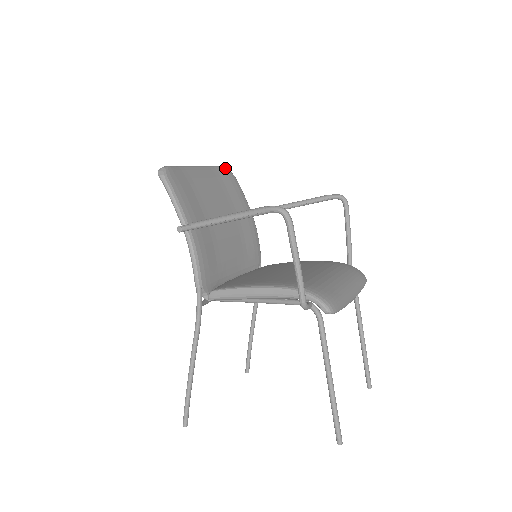
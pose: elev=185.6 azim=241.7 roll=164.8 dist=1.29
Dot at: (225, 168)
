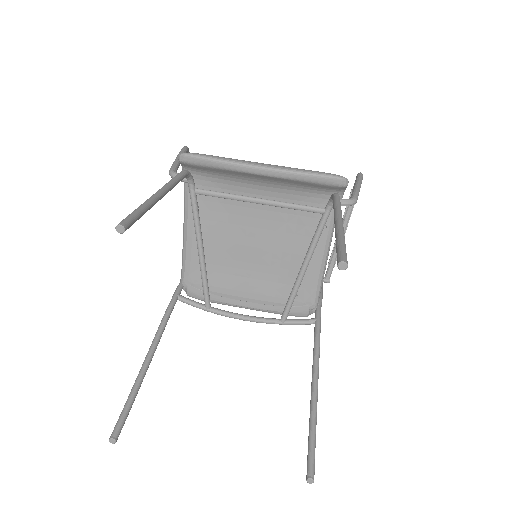
Dot at: occluded
